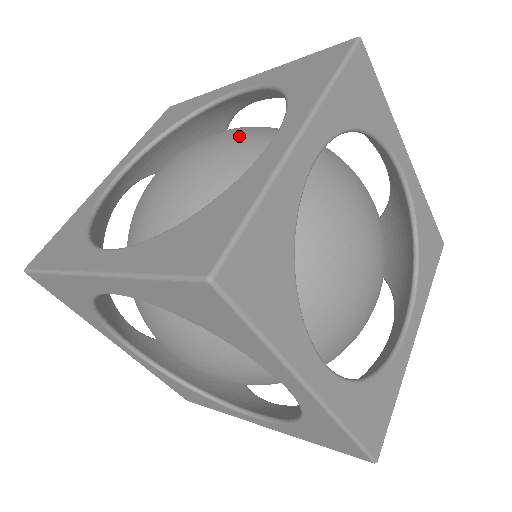
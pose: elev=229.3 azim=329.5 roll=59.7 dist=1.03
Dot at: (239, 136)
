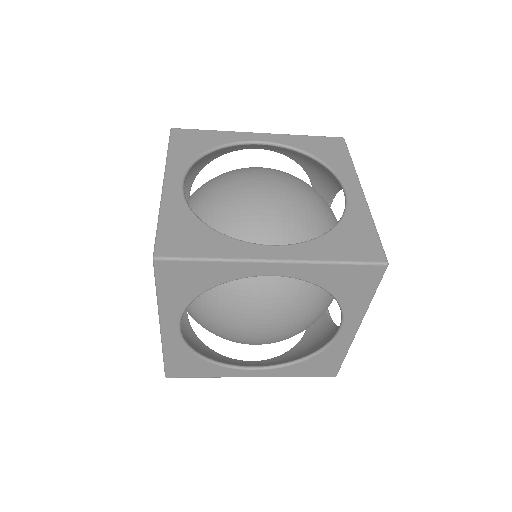
Dot at: occluded
